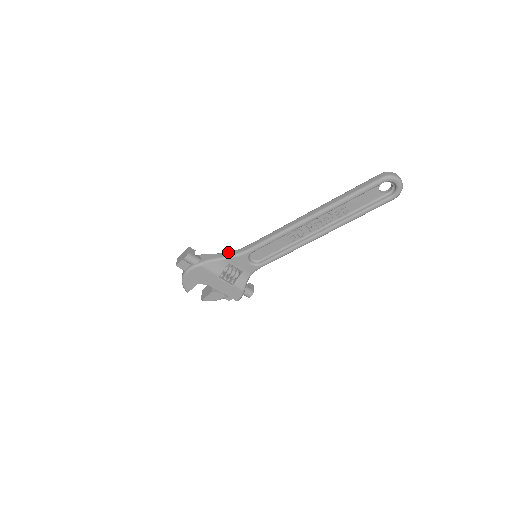
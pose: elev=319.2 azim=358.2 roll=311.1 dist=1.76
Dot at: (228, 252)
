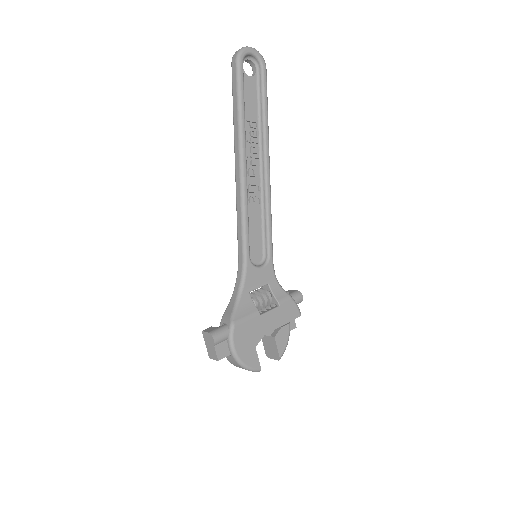
Dot at: (234, 287)
